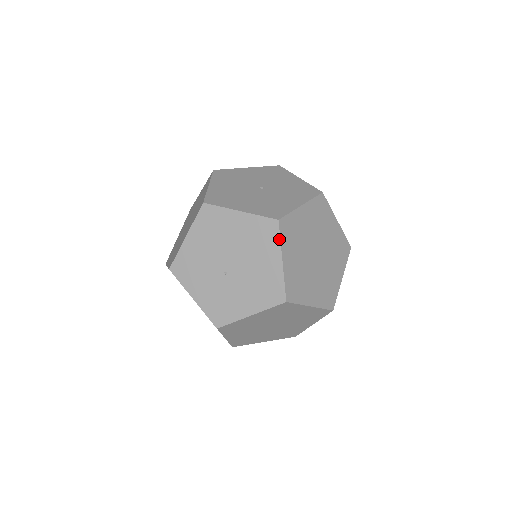
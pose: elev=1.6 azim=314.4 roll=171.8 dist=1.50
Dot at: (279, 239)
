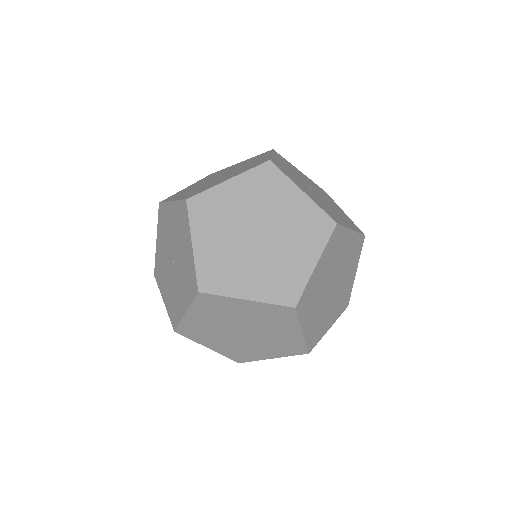
Dot at: (190, 338)
